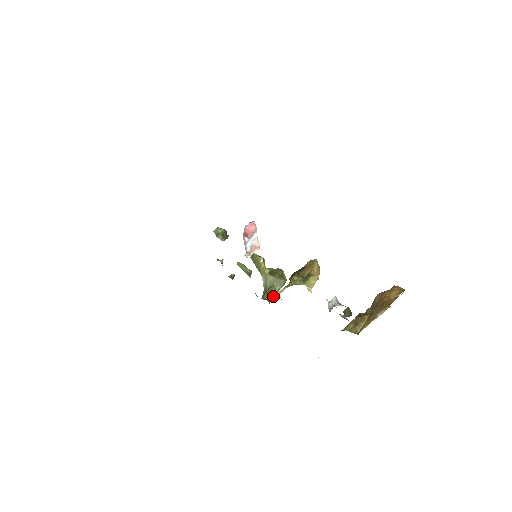
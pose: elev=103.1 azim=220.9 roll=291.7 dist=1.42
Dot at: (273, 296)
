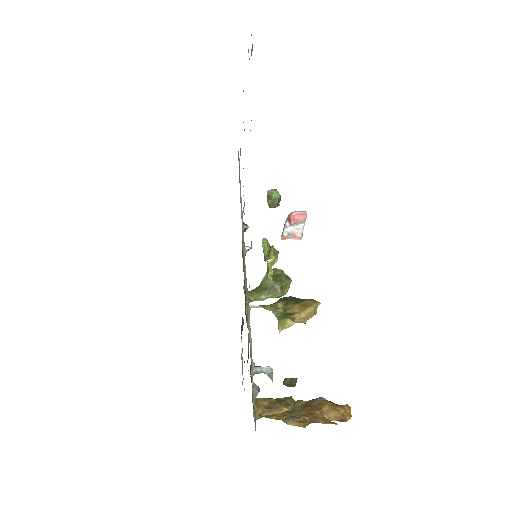
Dot at: (259, 299)
